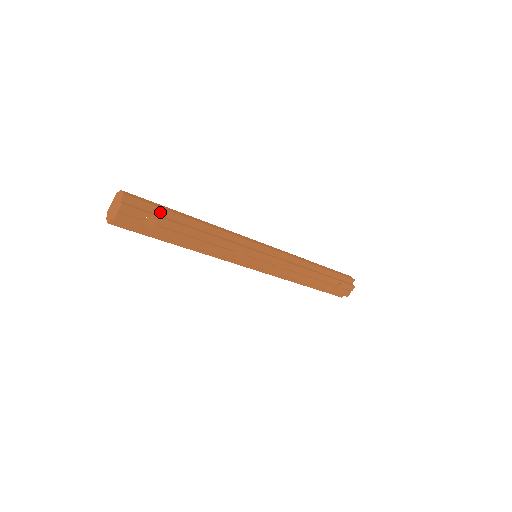
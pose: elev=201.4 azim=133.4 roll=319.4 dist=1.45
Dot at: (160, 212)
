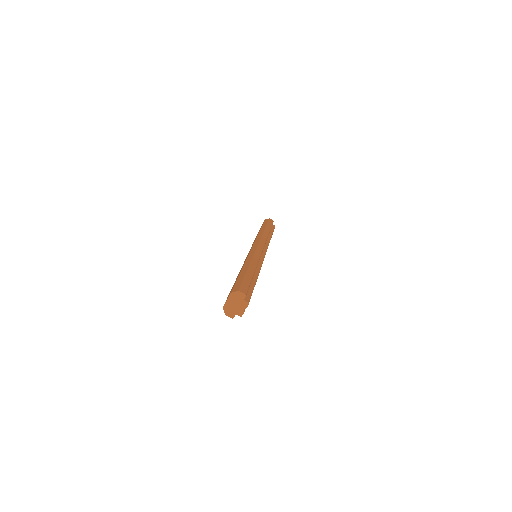
Dot at: occluded
